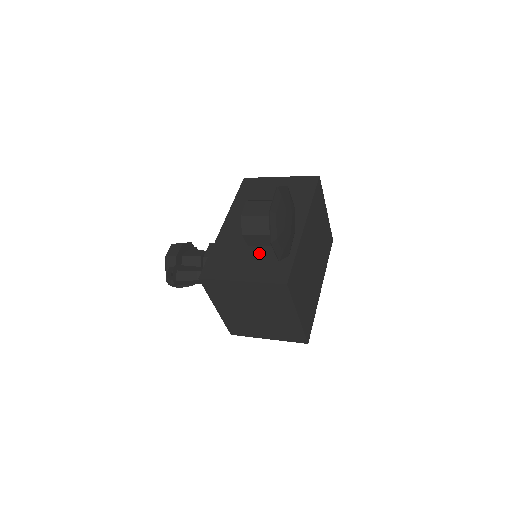
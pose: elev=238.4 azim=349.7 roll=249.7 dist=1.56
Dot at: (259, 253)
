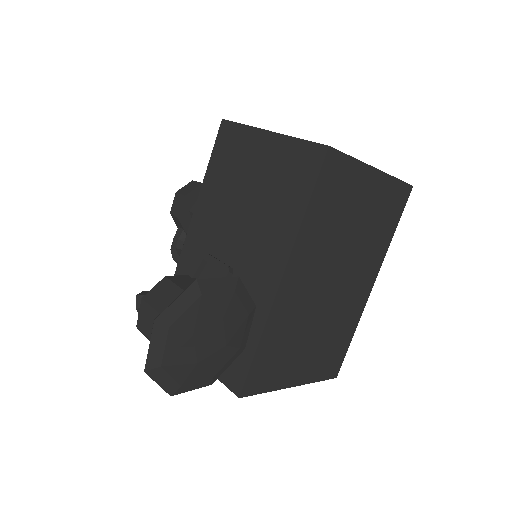
Dot at: occluded
